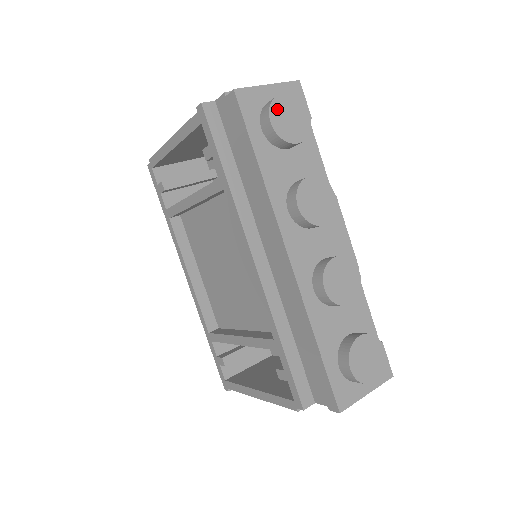
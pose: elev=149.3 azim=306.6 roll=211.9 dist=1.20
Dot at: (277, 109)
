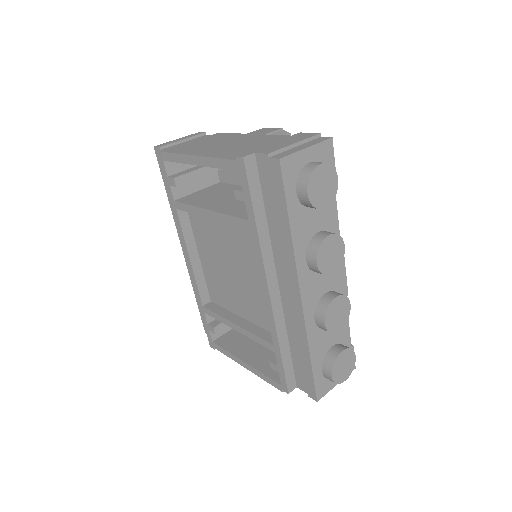
Dot at: (314, 180)
